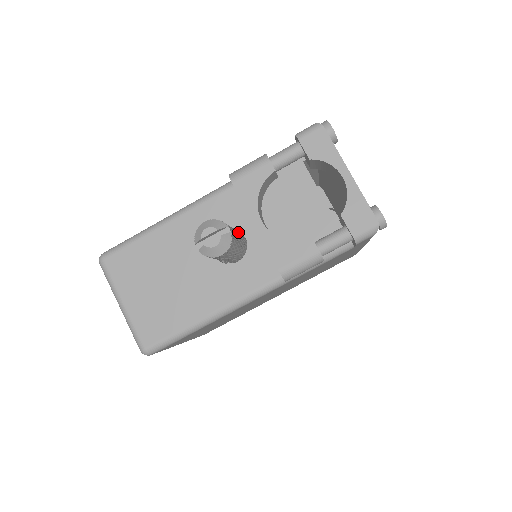
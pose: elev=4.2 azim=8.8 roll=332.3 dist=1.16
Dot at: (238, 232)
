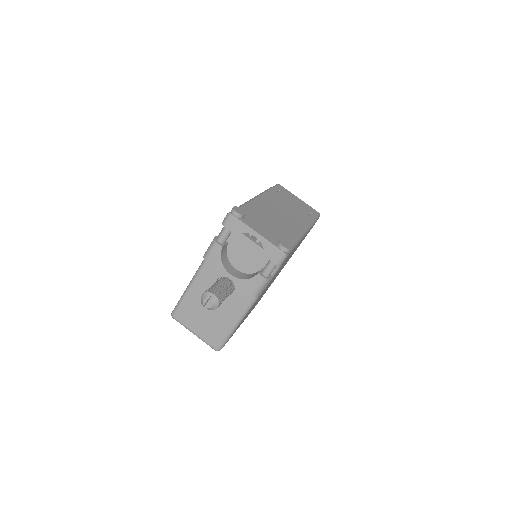
Dot at: (224, 281)
